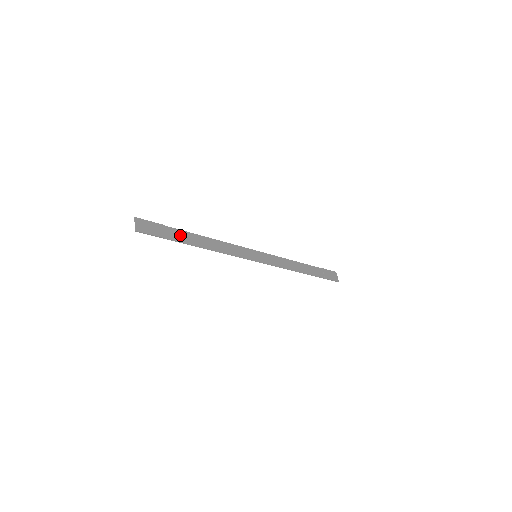
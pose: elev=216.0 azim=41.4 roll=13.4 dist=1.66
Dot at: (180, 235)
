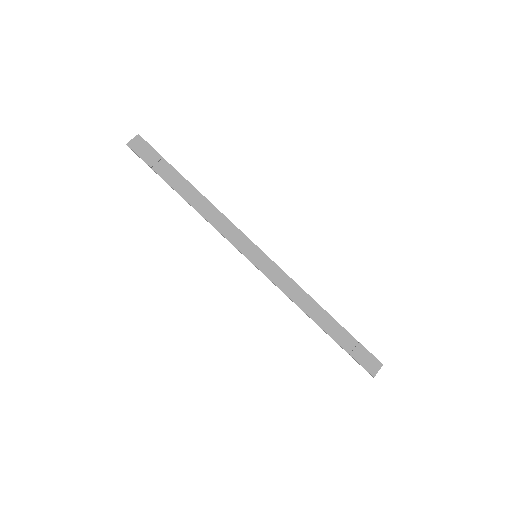
Dot at: (174, 176)
